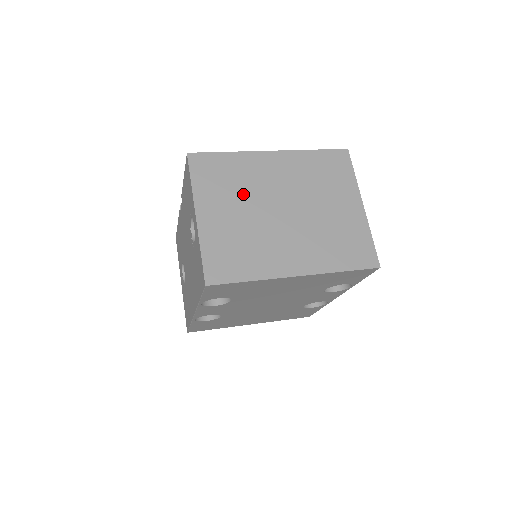
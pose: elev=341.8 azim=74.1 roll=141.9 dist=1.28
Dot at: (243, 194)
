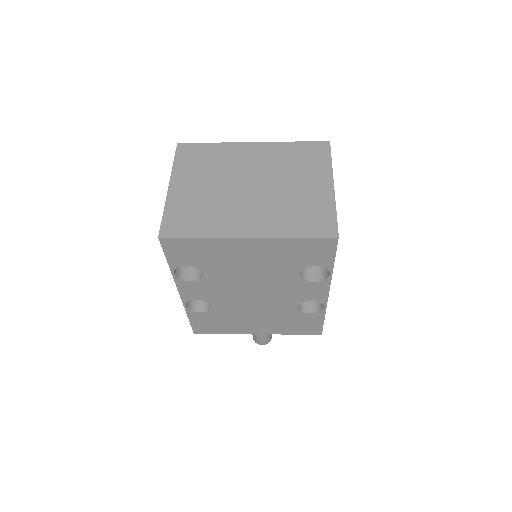
Dot at: (216, 172)
